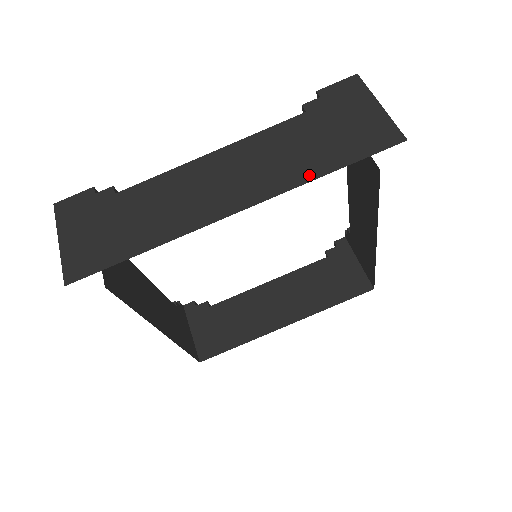
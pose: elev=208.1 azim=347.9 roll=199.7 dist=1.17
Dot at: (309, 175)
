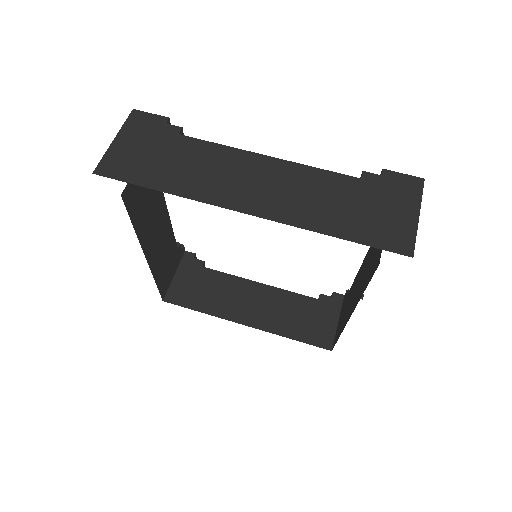
Dot at: (320, 227)
